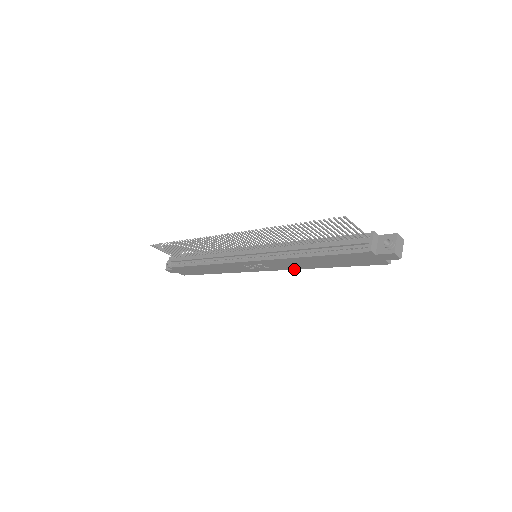
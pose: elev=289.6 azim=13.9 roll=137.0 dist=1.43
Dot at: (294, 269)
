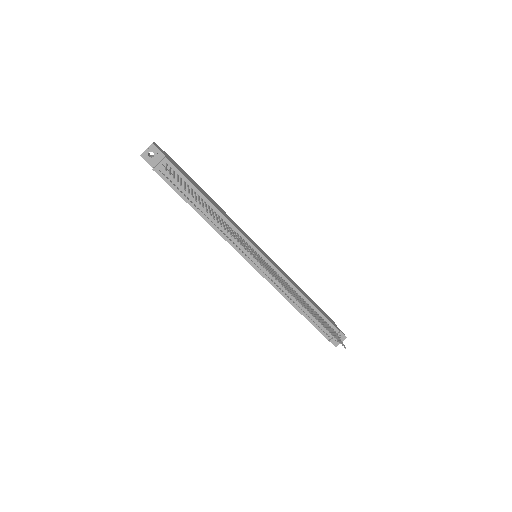
Dot at: occluded
